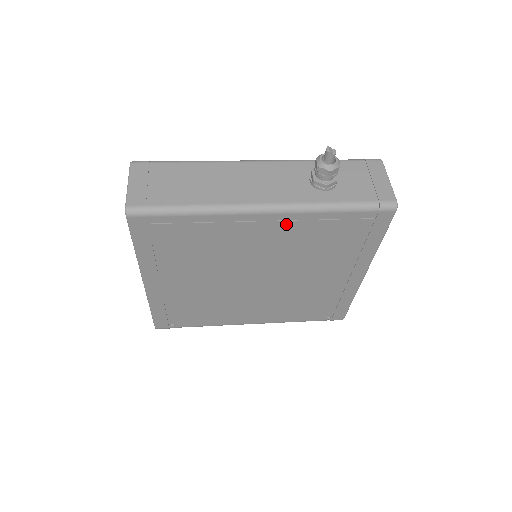
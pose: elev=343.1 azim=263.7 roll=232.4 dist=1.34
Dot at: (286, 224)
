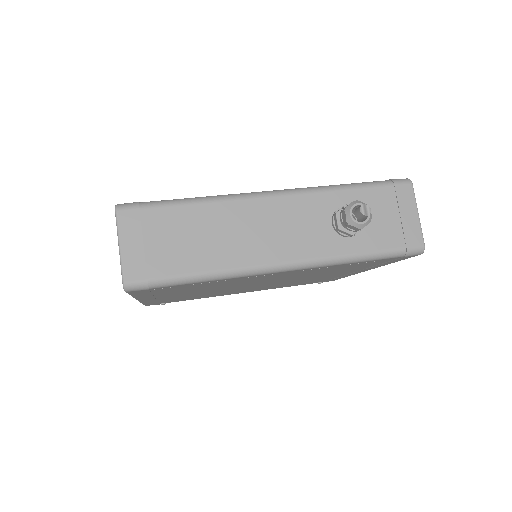
Dot at: (303, 271)
